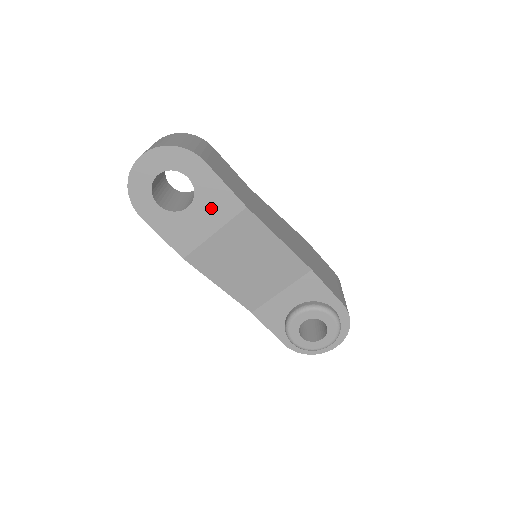
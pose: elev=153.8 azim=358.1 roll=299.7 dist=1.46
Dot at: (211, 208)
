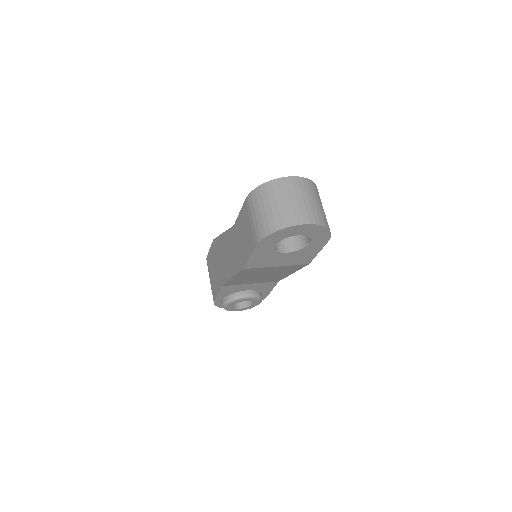
Dot at: (295, 258)
